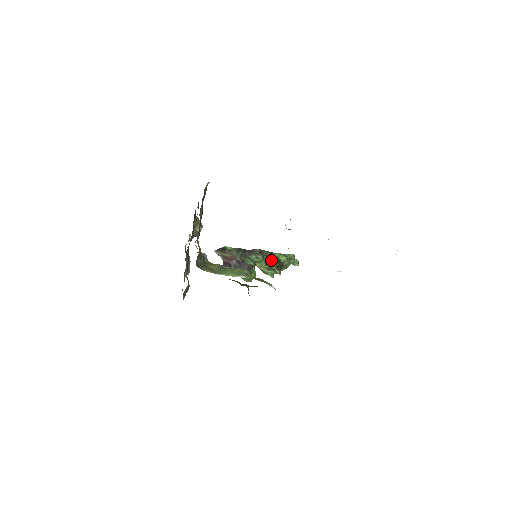
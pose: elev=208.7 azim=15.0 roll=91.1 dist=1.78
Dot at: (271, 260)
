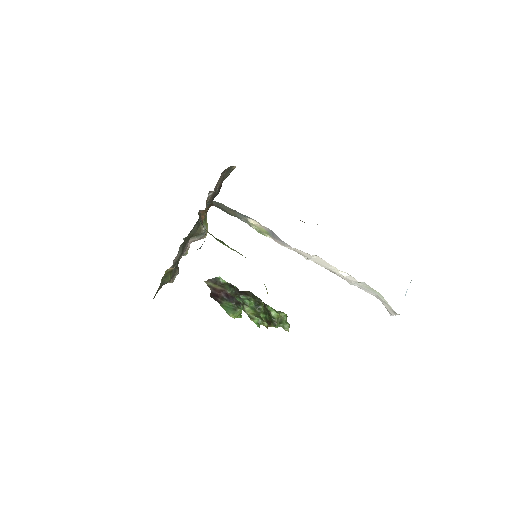
Dot at: (262, 309)
